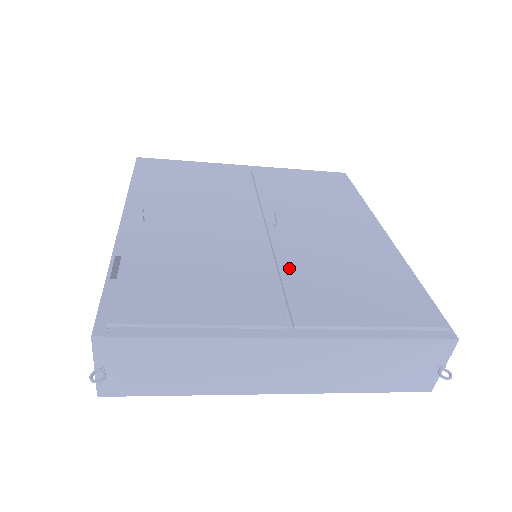
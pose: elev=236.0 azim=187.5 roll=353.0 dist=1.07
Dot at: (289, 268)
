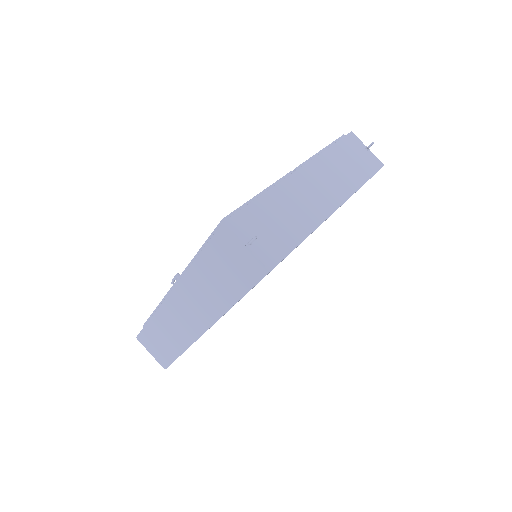
Dot at: occluded
